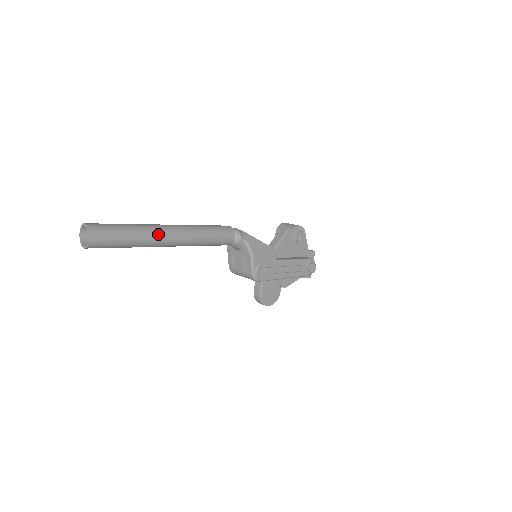
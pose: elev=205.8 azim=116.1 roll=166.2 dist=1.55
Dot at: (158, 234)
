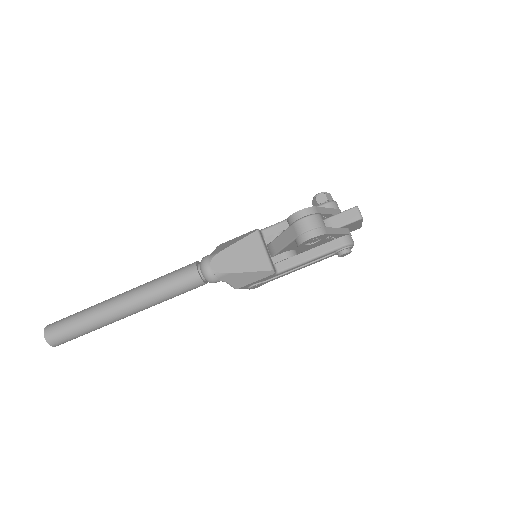
Dot at: (112, 321)
